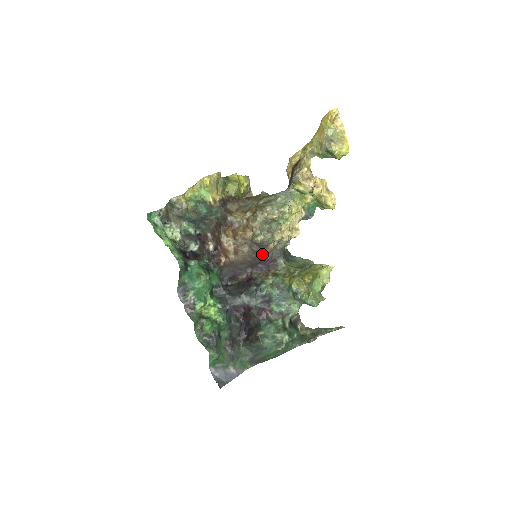
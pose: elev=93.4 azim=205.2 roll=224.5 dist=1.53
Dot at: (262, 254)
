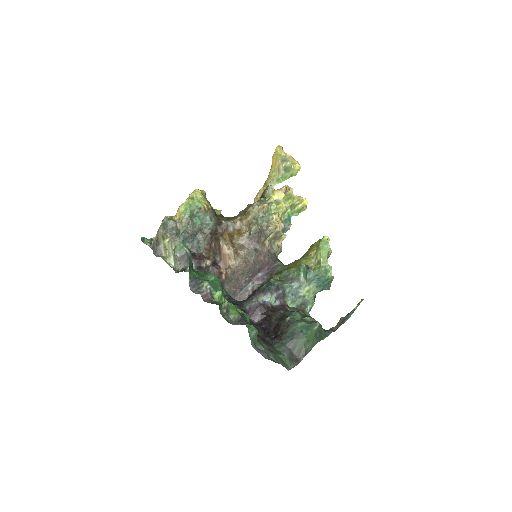
Dot at: (261, 254)
